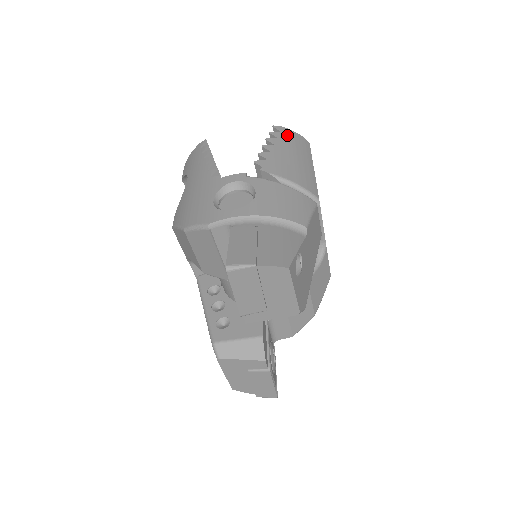
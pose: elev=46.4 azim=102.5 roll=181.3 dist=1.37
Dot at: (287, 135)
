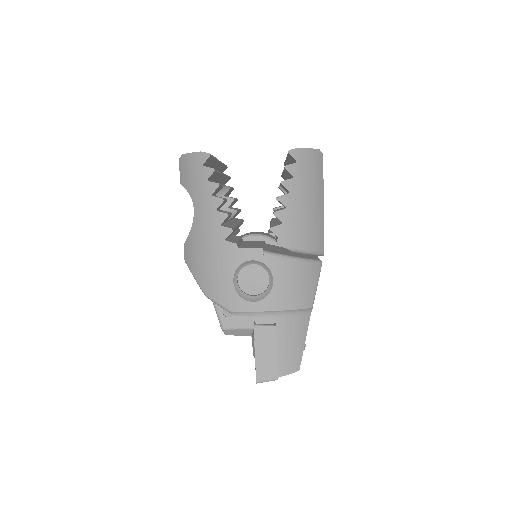
Dot at: (303, 164)
